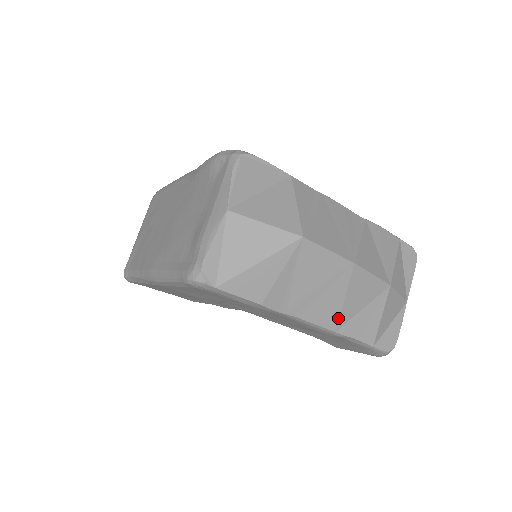
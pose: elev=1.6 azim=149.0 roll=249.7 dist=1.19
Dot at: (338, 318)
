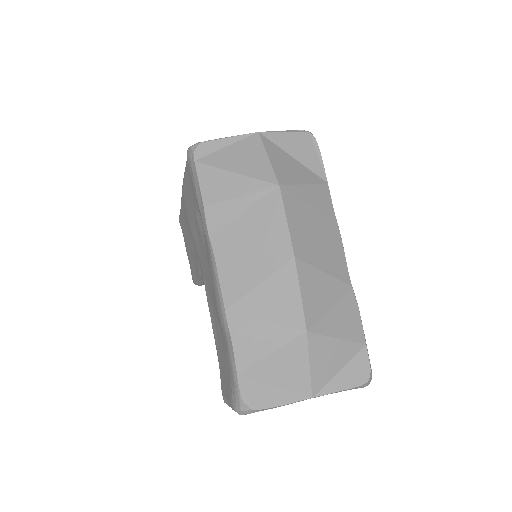
Dot at: (239, 298)
